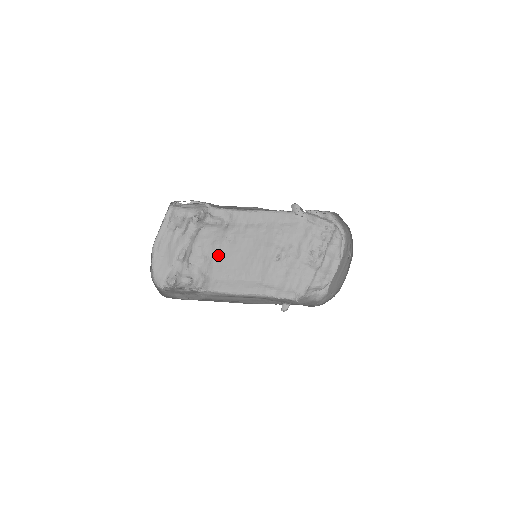
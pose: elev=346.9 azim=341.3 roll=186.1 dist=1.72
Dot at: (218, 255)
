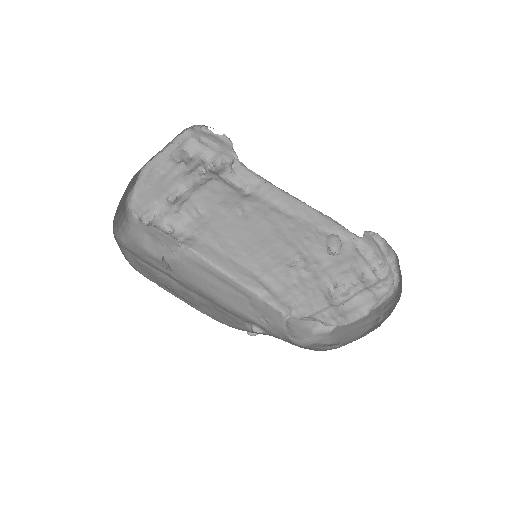
Dot at: (221, 219)
